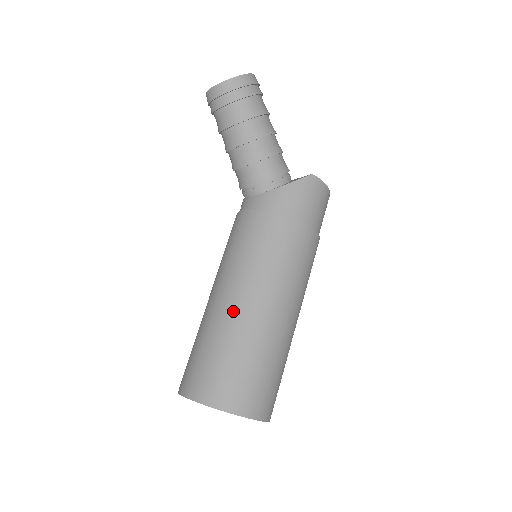
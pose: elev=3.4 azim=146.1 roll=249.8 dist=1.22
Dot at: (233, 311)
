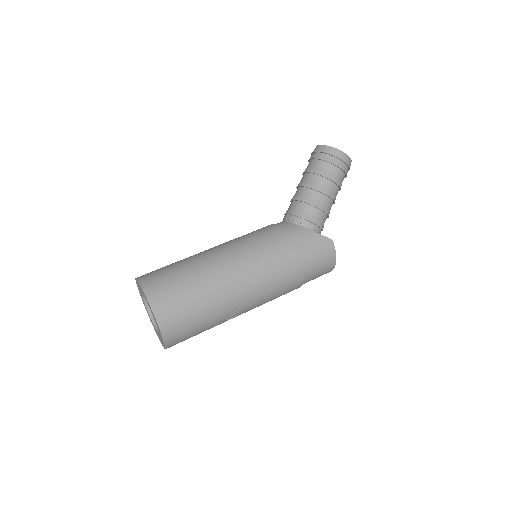
Dot at: (211, 261)
